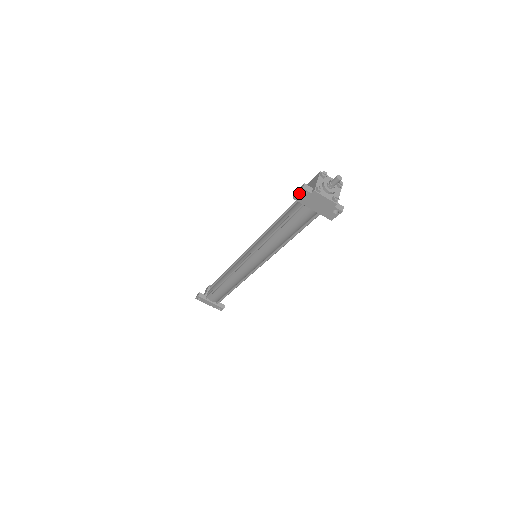
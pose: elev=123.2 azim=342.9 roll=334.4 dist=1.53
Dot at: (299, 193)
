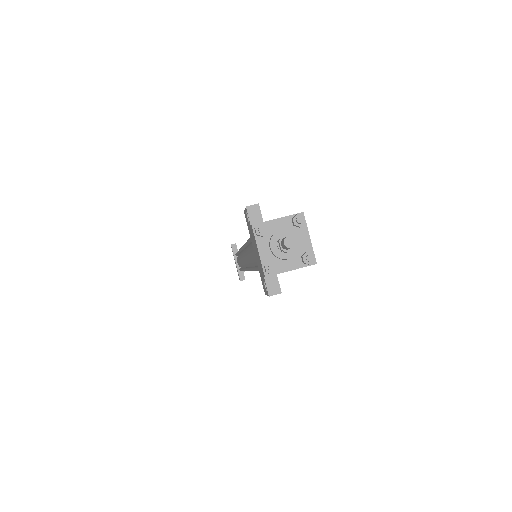
Dot at: (246, 210)
